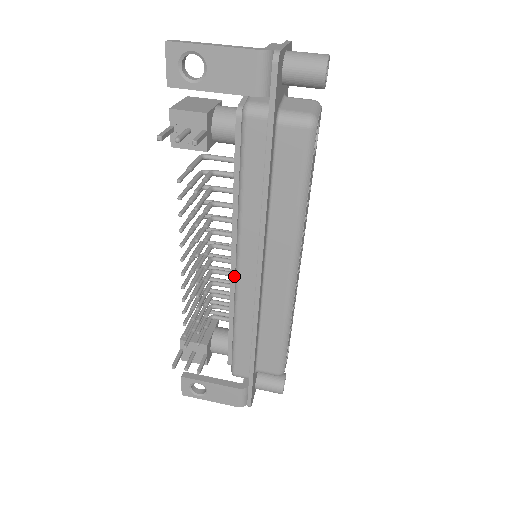
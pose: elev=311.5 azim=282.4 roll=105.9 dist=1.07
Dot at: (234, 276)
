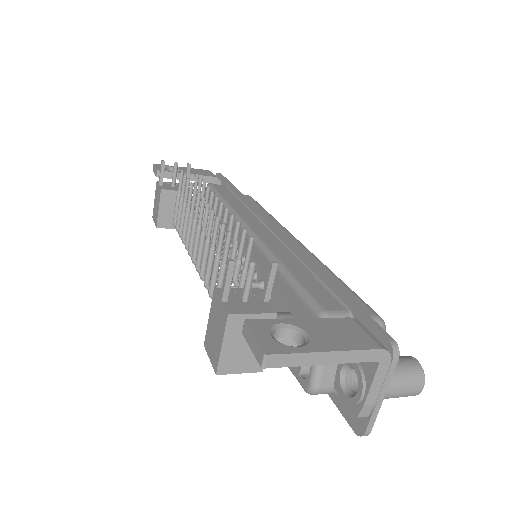
Dot at: (247, 246)
